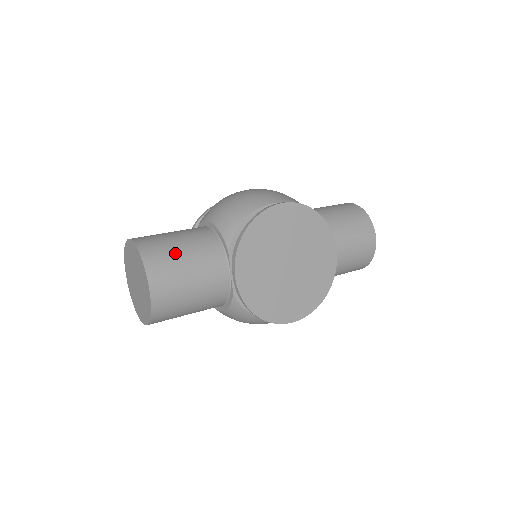
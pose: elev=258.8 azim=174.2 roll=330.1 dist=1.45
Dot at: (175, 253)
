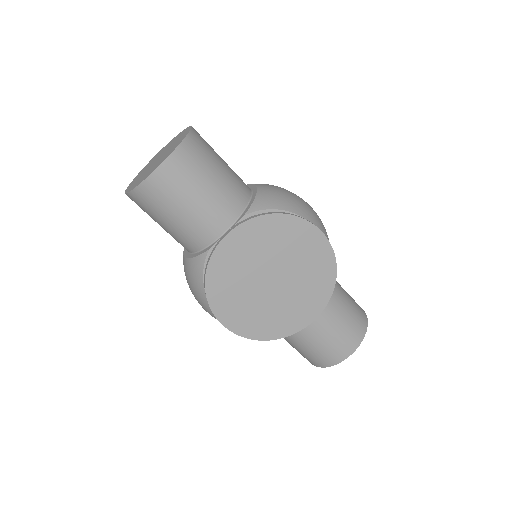
Dot at: (208, 168)
